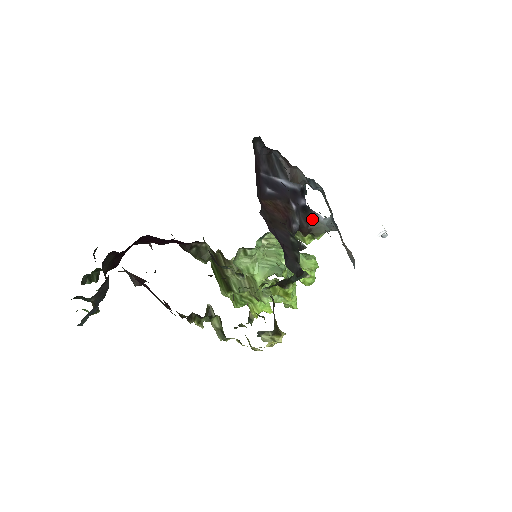
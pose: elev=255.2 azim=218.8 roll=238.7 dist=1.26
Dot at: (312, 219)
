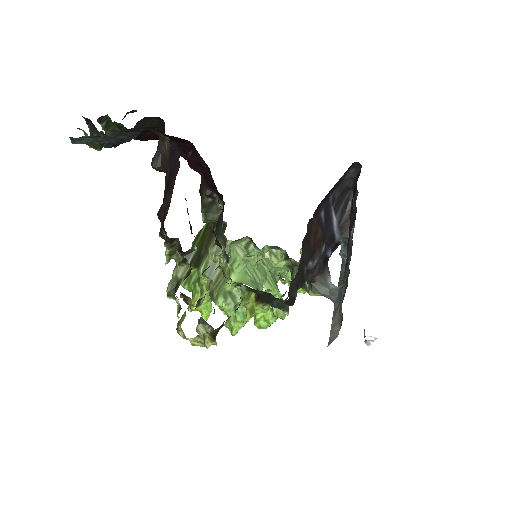
Dot at: (323, 274)
